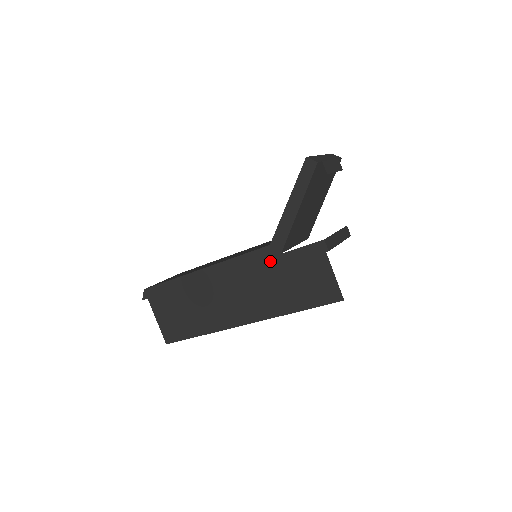
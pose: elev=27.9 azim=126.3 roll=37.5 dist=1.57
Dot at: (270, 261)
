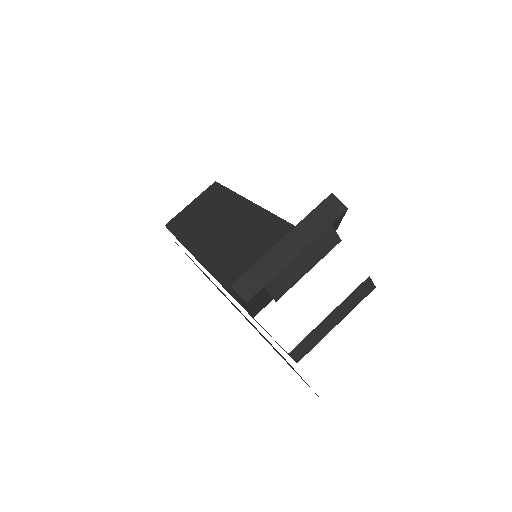
Dot at: occluded
